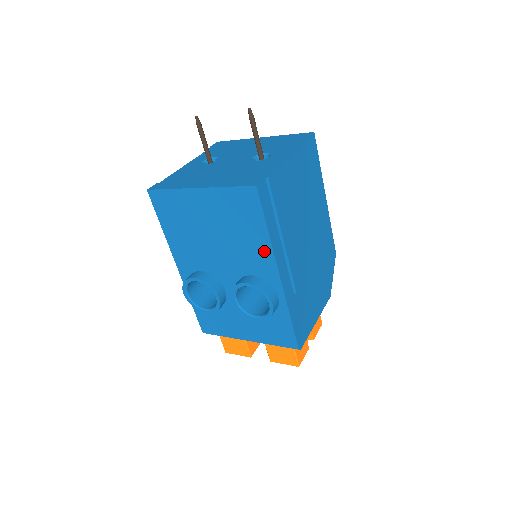
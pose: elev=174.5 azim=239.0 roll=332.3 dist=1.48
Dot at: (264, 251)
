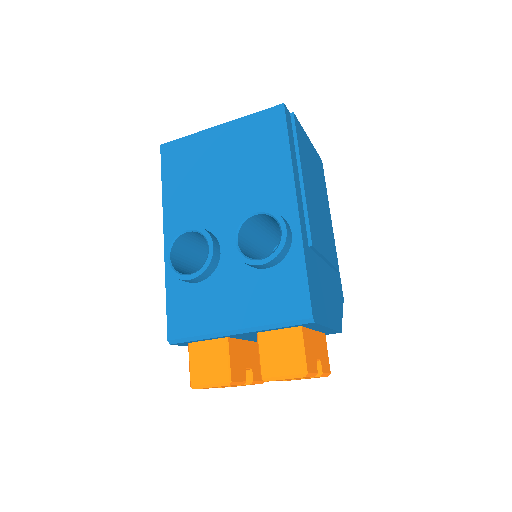
Dot at: (282, 174)
